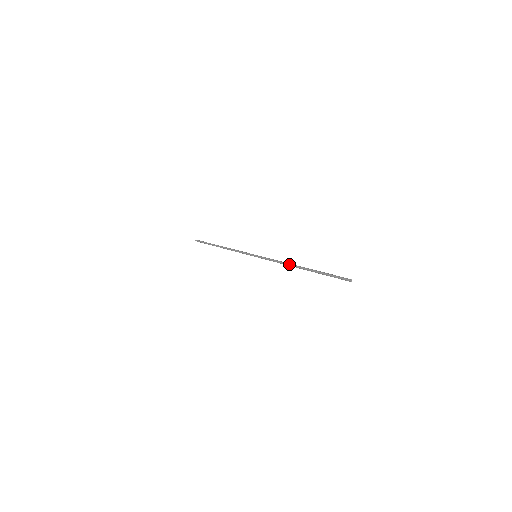
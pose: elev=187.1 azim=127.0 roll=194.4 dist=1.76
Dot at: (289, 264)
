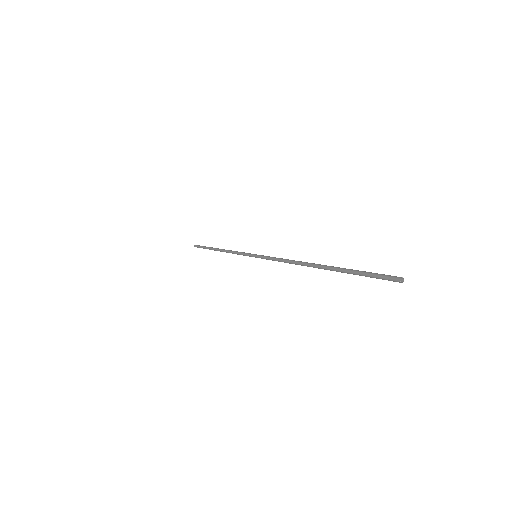
Dot at: (298, 261)
